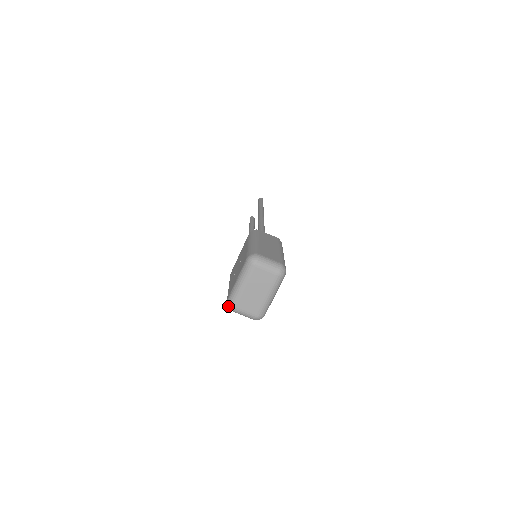
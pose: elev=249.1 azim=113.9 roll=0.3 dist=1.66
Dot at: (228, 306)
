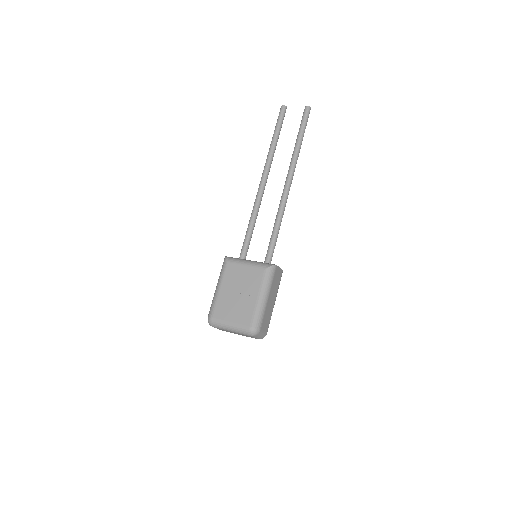
Dot at: (209, 322)
